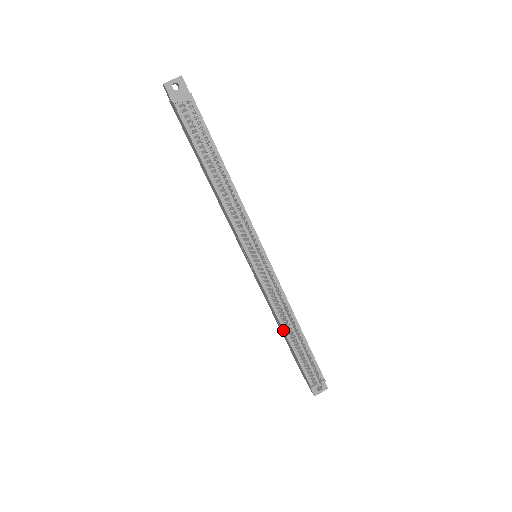
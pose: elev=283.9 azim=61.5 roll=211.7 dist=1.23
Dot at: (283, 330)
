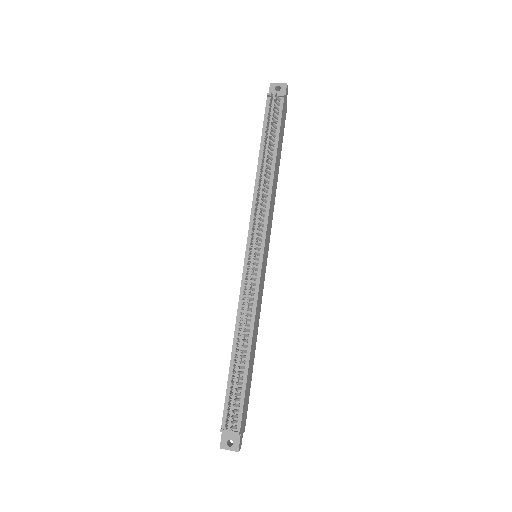
Dot at: (233, 341)
